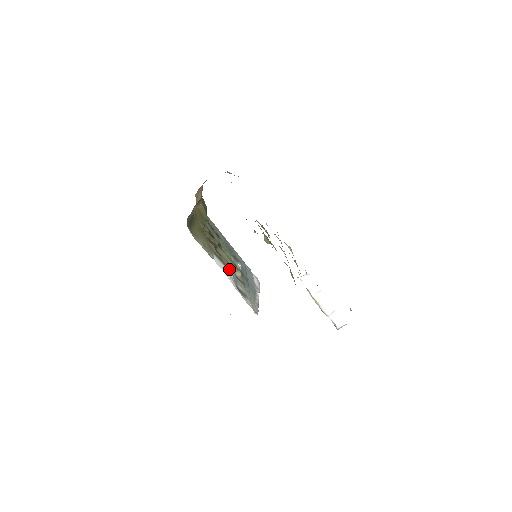
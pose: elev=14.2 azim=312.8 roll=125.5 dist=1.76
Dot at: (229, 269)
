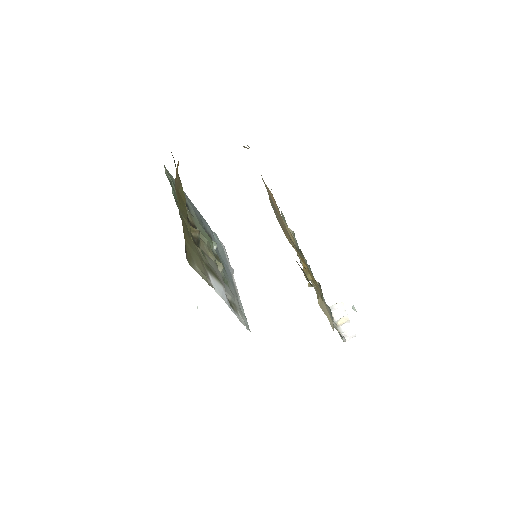
Dot at: (219, 278)
